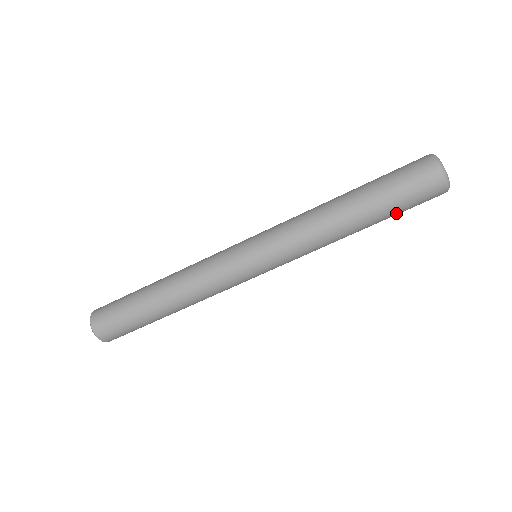
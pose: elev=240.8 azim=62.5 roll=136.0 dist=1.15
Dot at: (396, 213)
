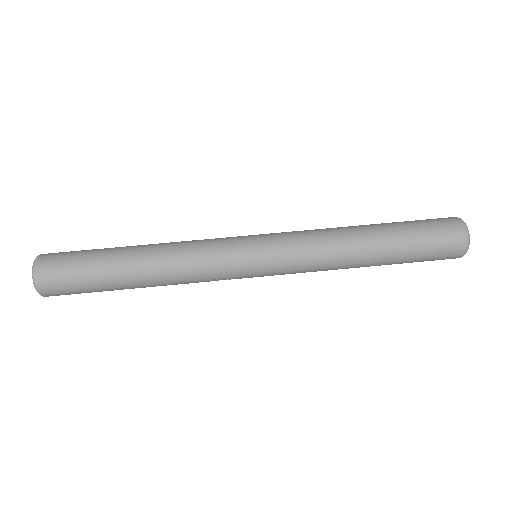
Dot at: (413, 235)
